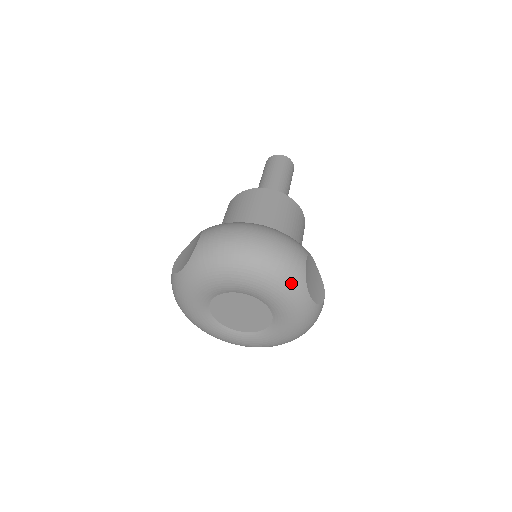
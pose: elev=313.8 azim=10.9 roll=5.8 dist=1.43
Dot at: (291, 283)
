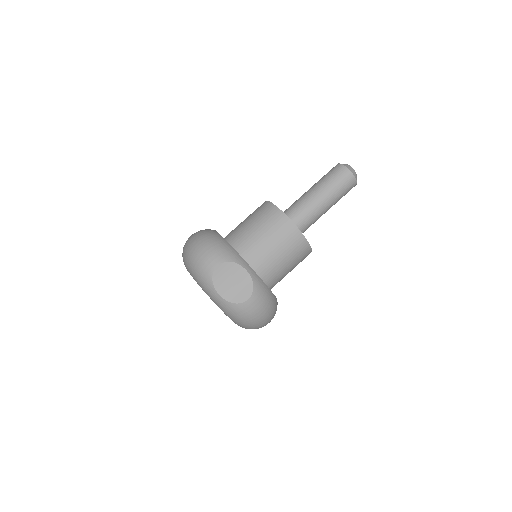
Dot at: (203, 280)
